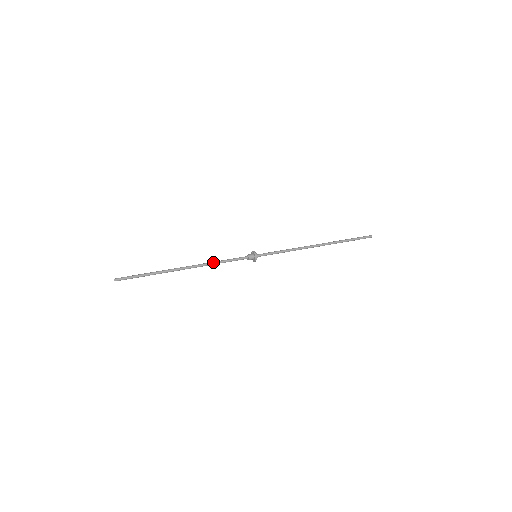
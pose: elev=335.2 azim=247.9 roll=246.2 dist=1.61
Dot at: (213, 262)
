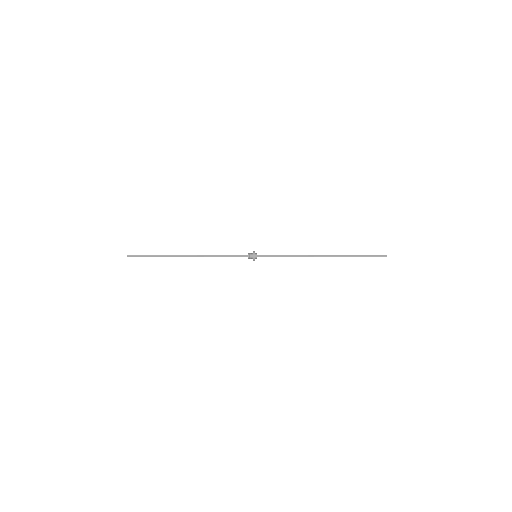
Dot at: (214, 255)
